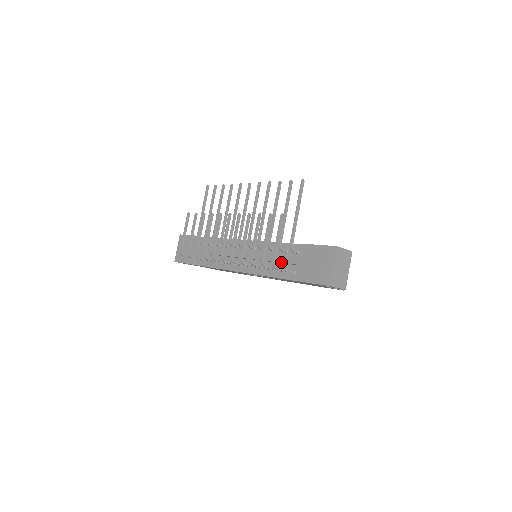
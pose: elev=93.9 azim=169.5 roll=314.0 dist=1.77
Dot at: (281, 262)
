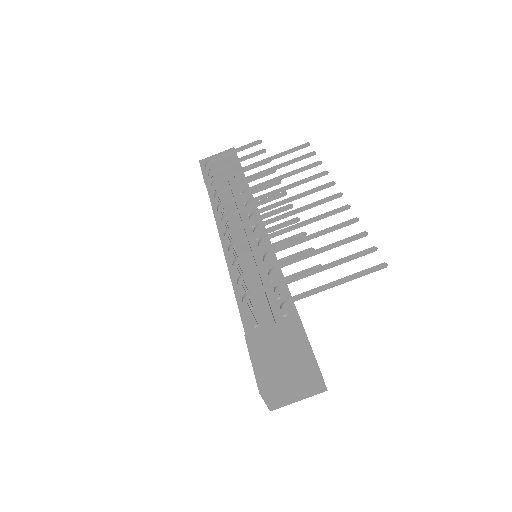
Dot at: (260, 299)
